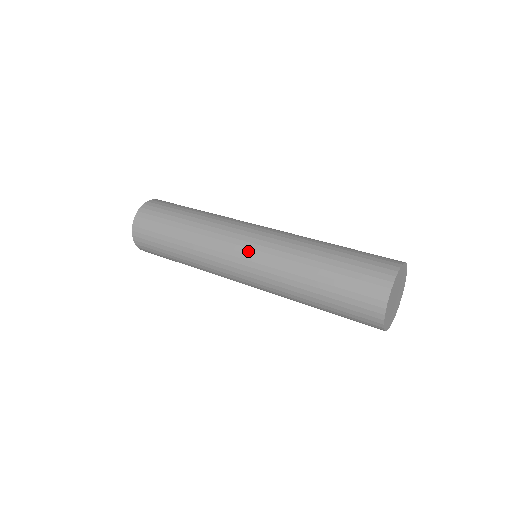
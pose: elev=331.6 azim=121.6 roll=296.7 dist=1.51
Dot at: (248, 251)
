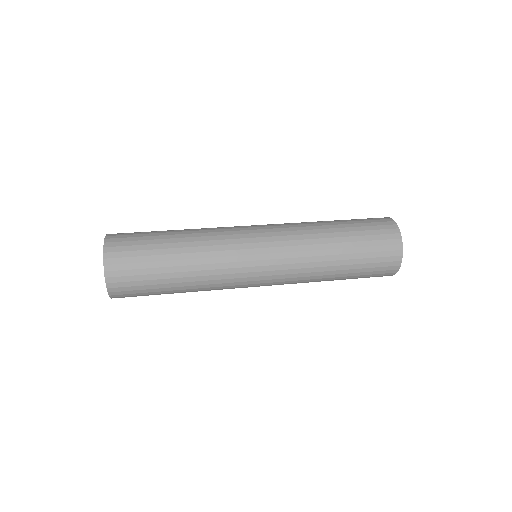
Dot at: (267, 245)
